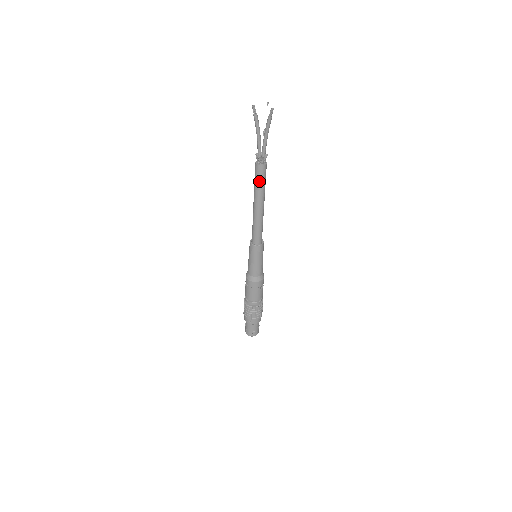
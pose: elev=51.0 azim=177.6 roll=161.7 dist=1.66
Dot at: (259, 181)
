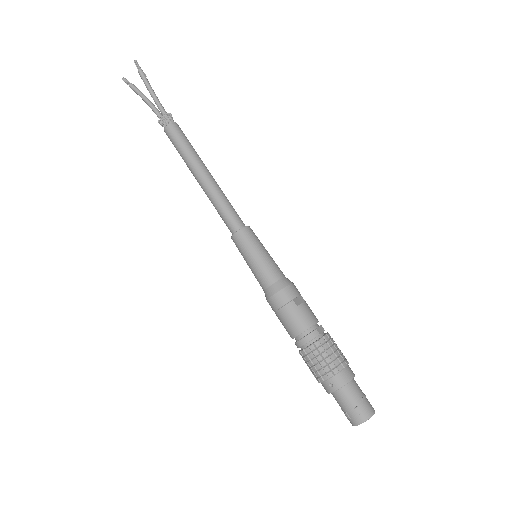
Dot at: (178, 145)
